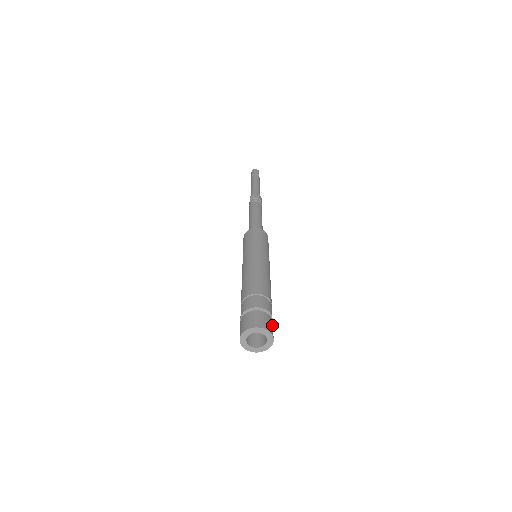
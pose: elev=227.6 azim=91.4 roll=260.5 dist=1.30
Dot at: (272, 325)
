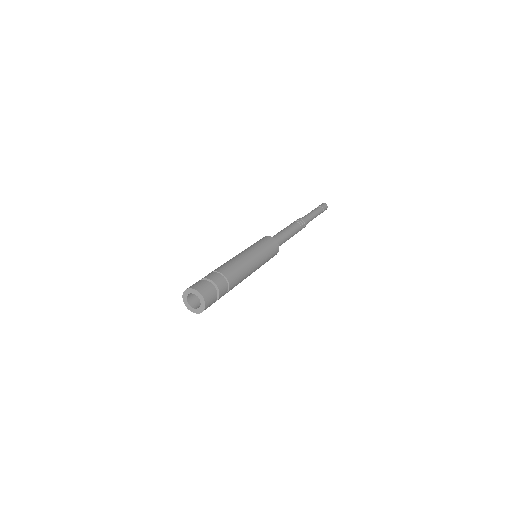
Dot at: (213, 301)
